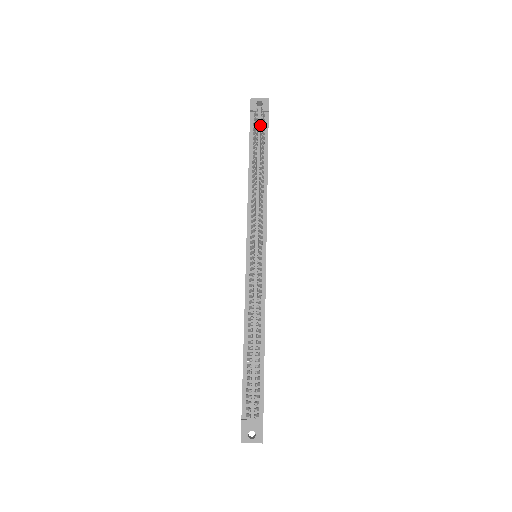
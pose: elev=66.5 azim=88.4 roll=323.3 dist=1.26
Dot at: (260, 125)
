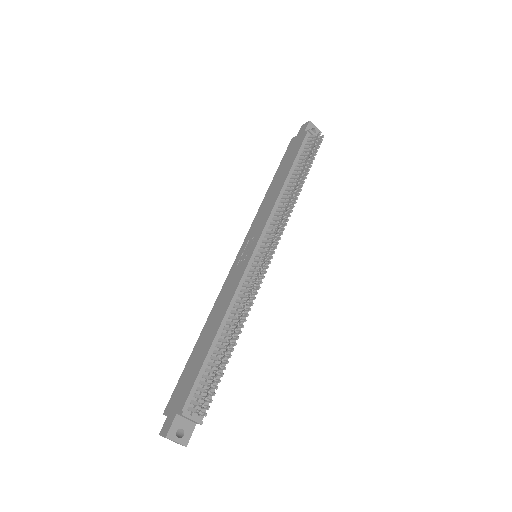
Dot at: (314, 148)
